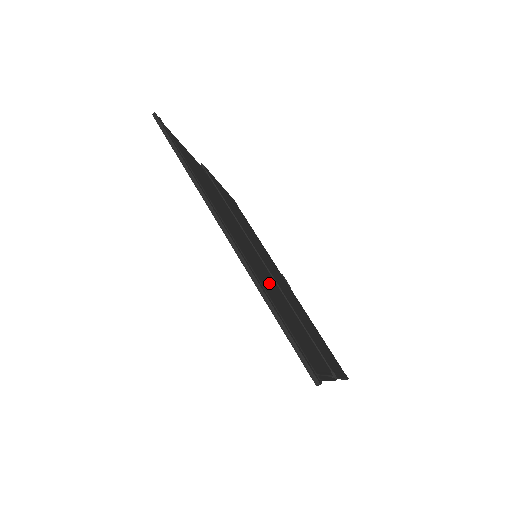
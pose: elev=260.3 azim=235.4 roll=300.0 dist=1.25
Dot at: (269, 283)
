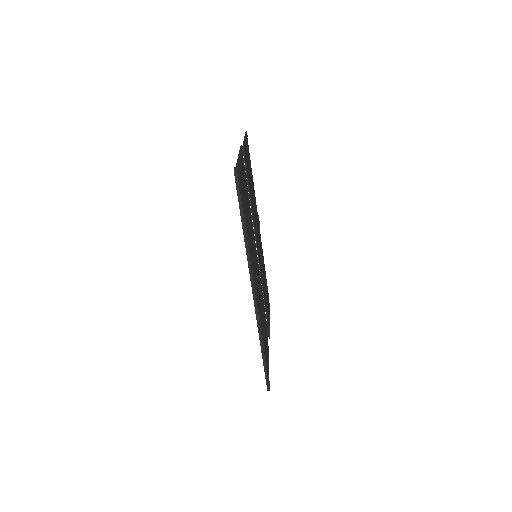
Dot at: (259, 291)
